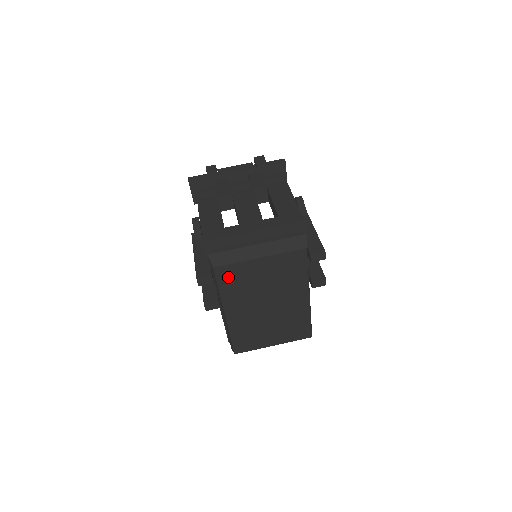
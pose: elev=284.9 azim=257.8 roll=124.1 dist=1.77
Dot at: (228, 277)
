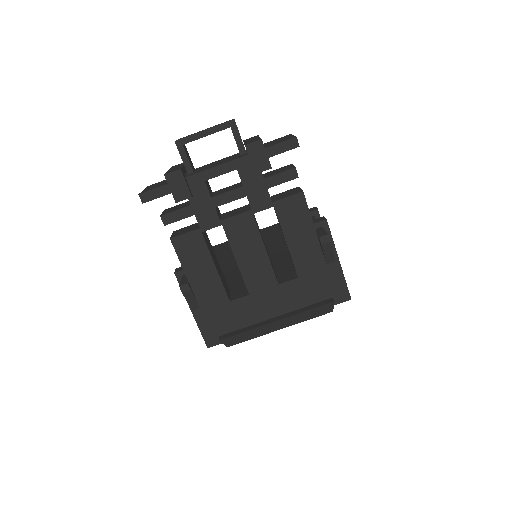
Dot at: occluded
